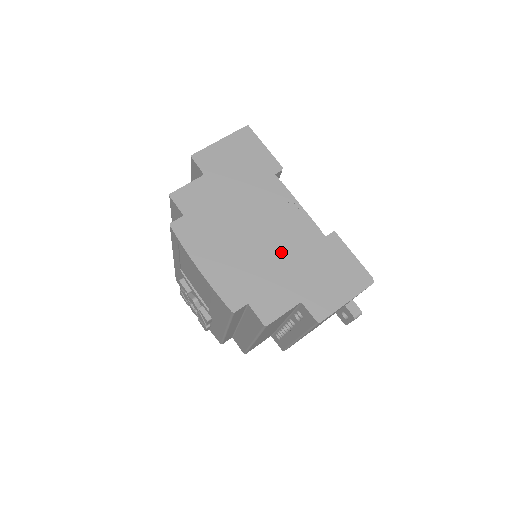
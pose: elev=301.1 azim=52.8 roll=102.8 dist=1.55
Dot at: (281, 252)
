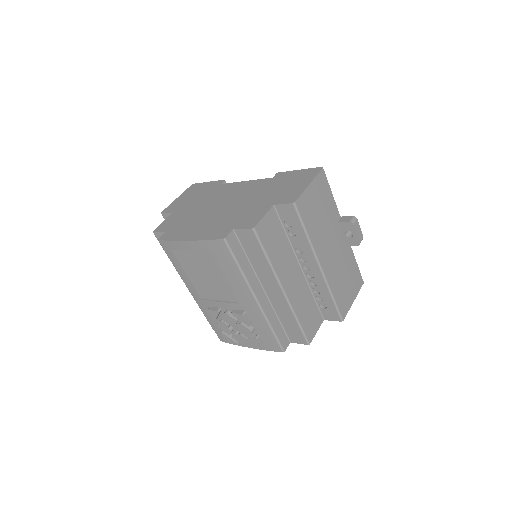
Dot at: (244, 200)
